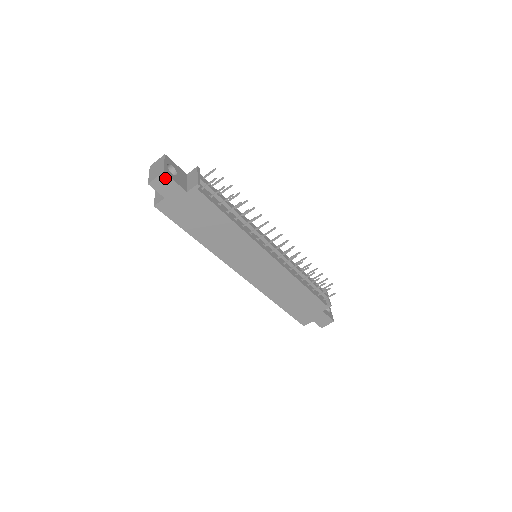
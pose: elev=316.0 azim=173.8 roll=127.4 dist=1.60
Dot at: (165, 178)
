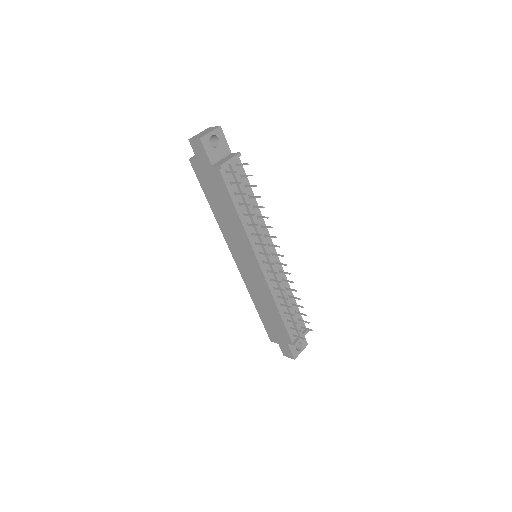
Dot at: (200, 144)
